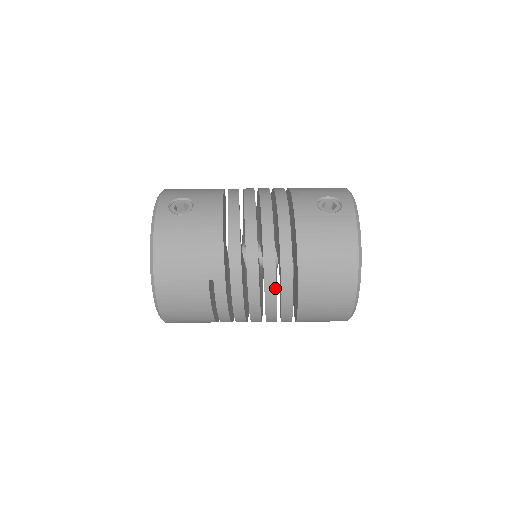
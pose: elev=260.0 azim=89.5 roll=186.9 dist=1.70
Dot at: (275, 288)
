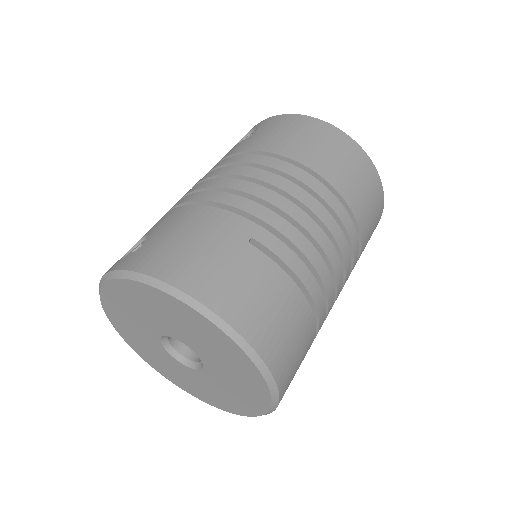
Dot at: (305, 192)
